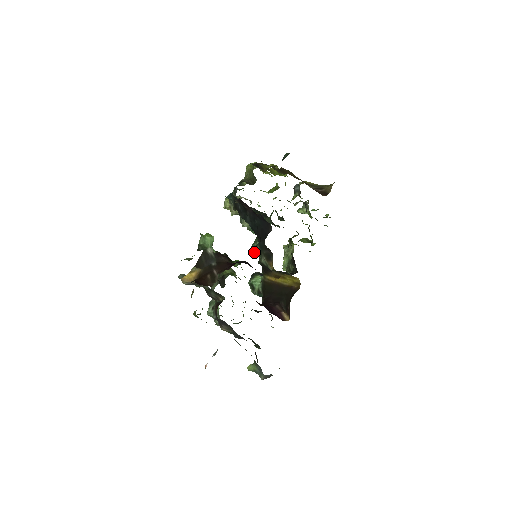
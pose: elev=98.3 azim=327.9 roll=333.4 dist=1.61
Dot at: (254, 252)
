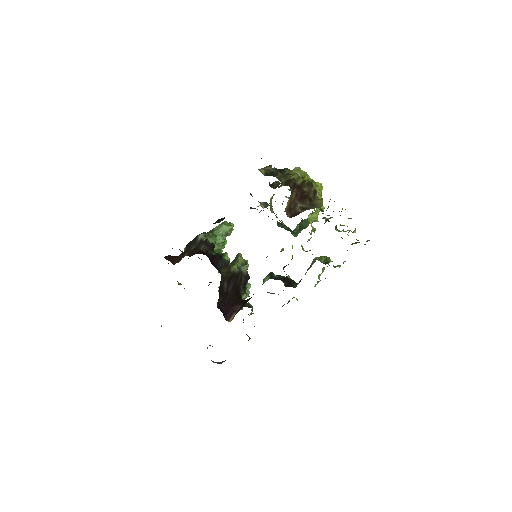
Dot at: occluded
